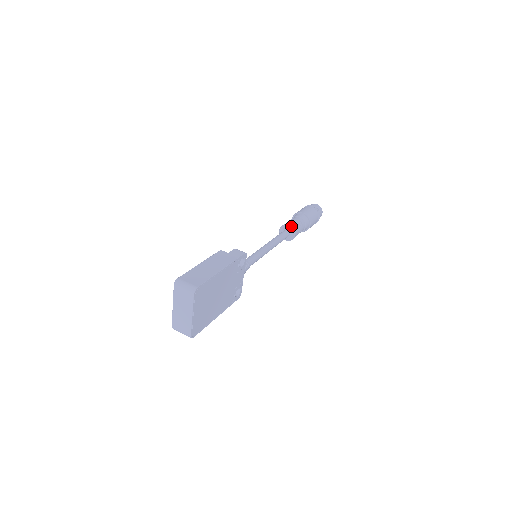
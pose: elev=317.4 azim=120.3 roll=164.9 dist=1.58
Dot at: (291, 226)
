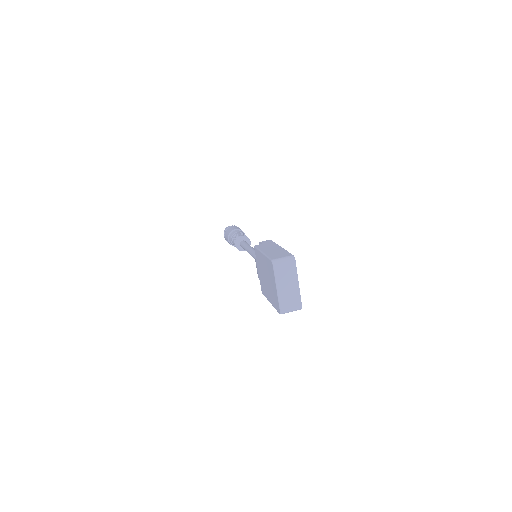
Dot at: (244, 236)
